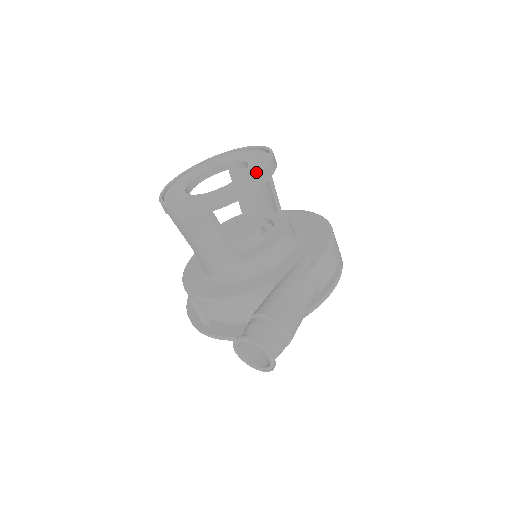
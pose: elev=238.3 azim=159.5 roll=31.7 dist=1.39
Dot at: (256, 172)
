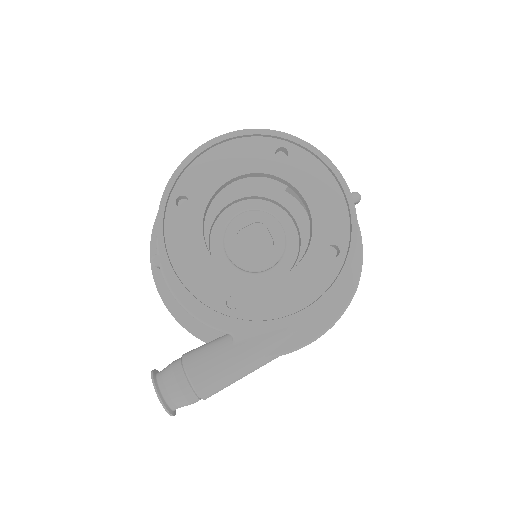
Dot at: (295, 299)
